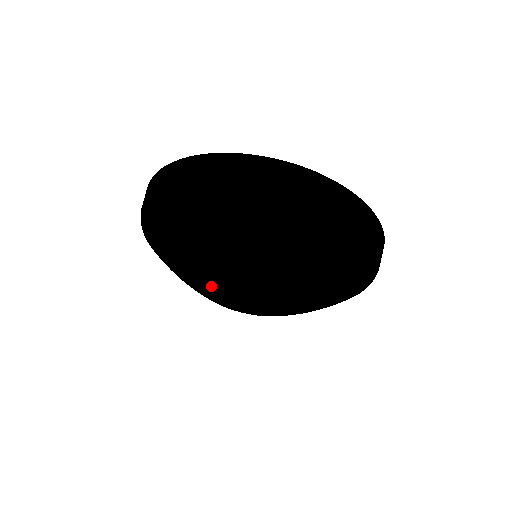
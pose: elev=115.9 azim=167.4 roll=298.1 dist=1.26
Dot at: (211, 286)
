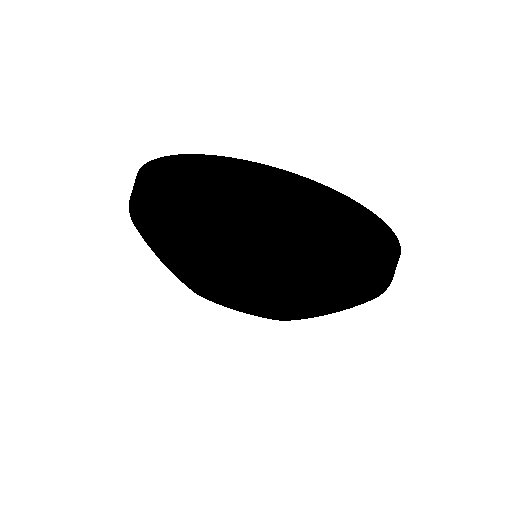
Dot at: (211, 292)
